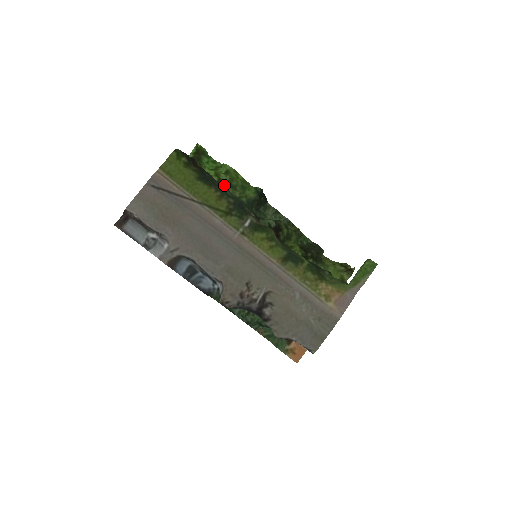
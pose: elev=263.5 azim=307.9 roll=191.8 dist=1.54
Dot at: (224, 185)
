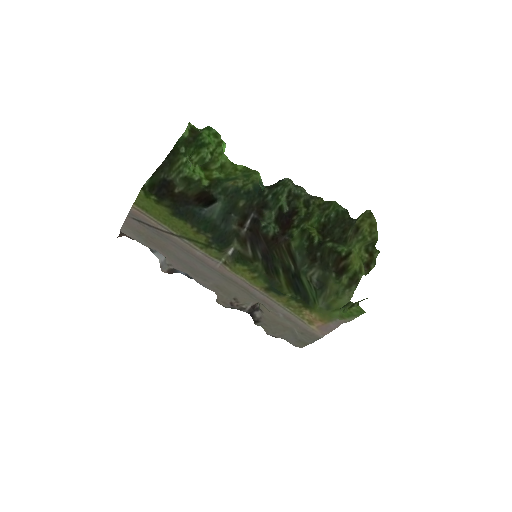
Dot at: (218, 185)
